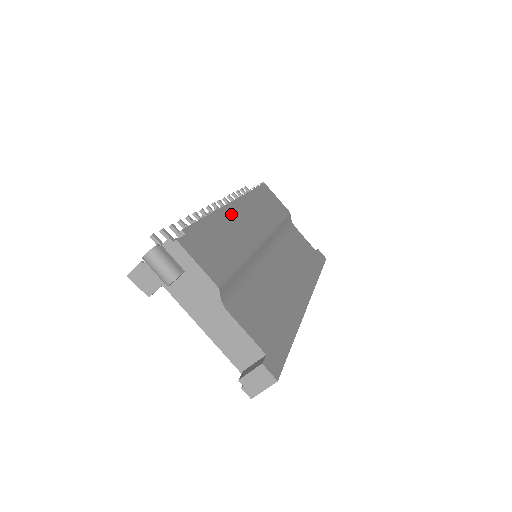
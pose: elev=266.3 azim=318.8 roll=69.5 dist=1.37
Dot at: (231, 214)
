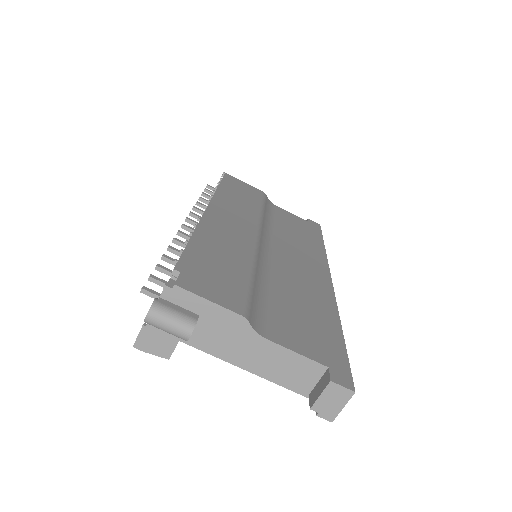
Dot at: (213, 223)
